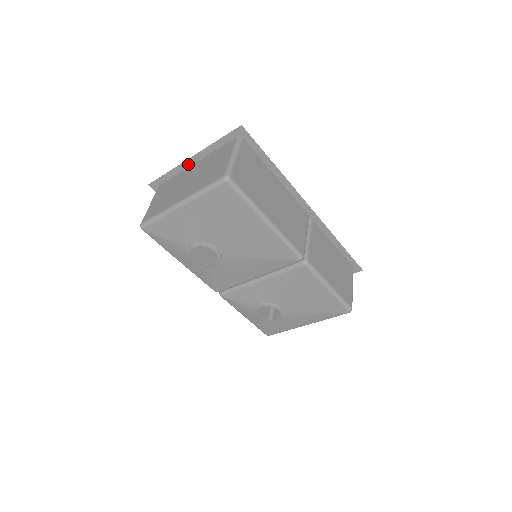
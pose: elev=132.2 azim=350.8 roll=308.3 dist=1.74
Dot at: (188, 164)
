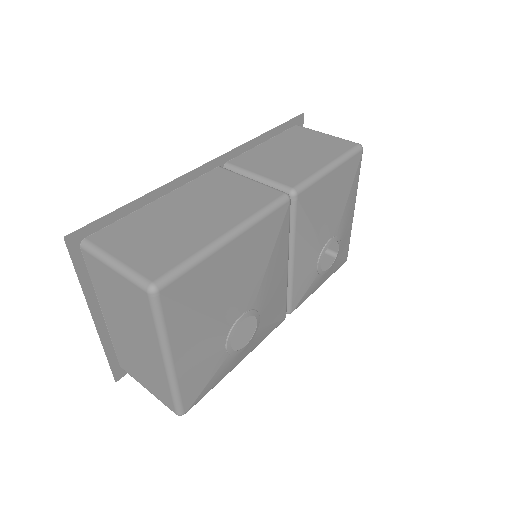
Dot at: (102, 326)
